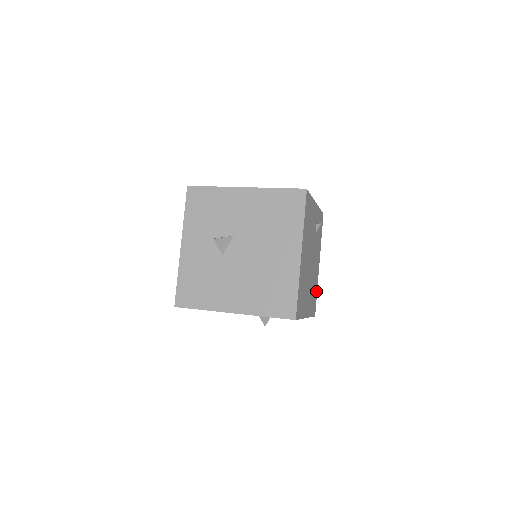
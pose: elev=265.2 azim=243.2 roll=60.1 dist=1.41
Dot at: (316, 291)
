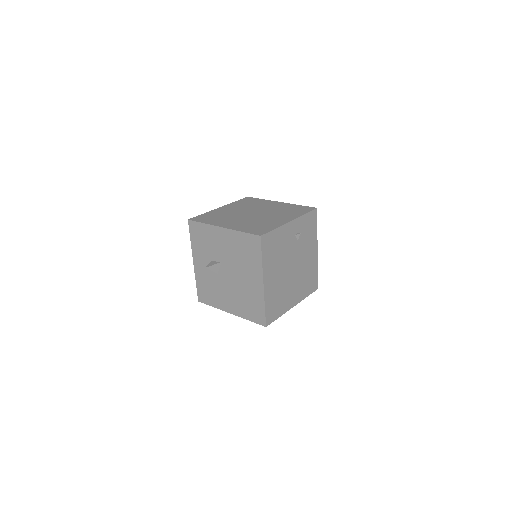
Dot at: (315, 272)
